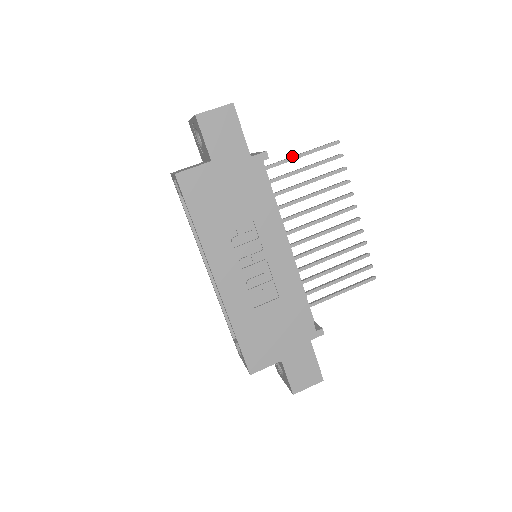
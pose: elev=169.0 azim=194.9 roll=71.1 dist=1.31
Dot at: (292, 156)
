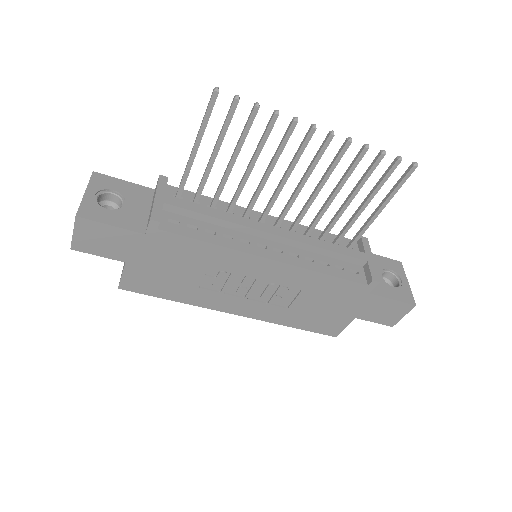
Dot at: occluded
